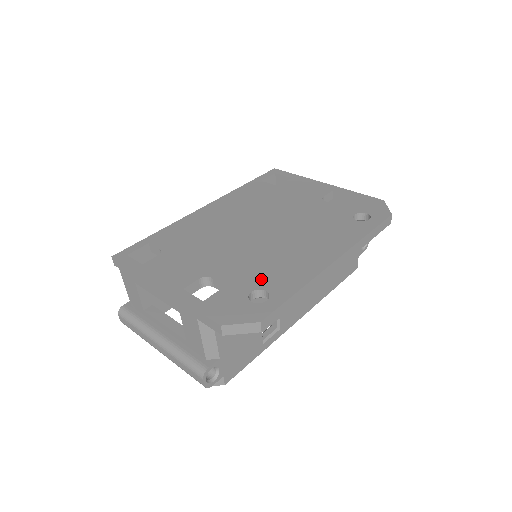
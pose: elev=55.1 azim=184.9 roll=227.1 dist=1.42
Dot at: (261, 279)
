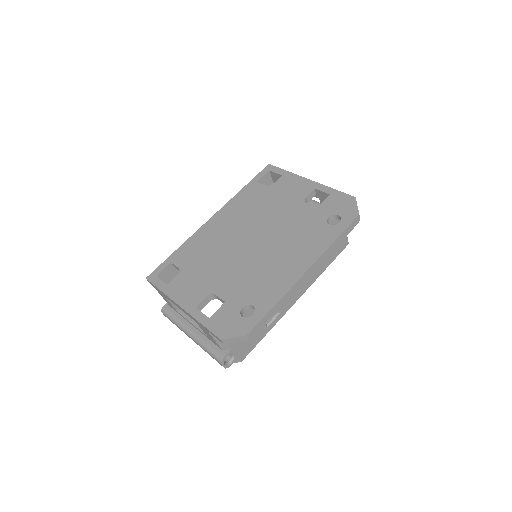
Dot at: (250, 294)
